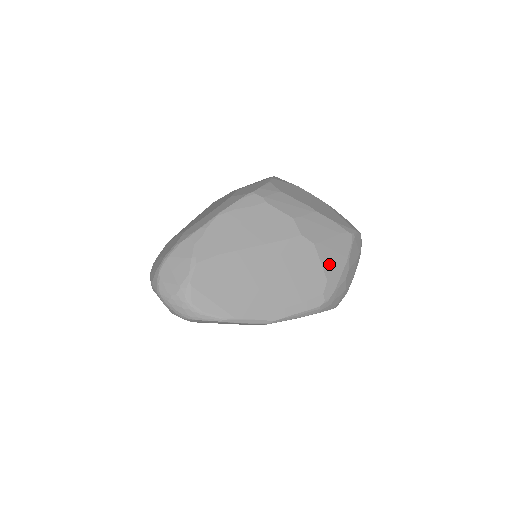
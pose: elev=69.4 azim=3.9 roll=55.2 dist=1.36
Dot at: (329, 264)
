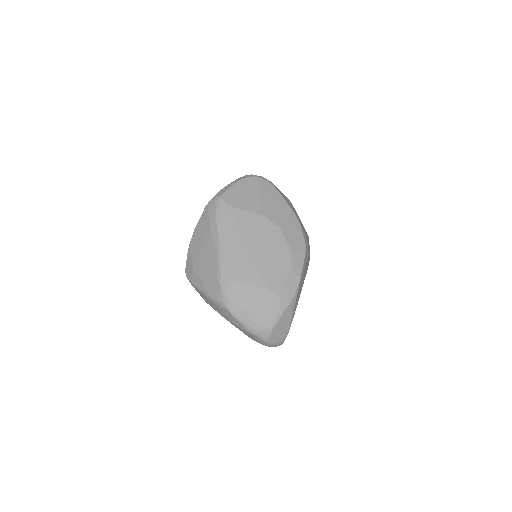
Dot at: occluded
